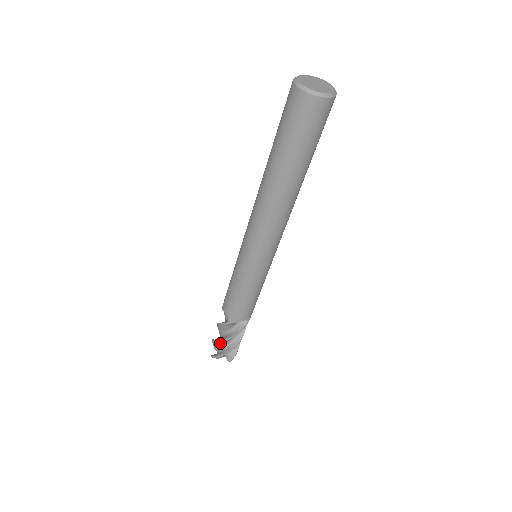
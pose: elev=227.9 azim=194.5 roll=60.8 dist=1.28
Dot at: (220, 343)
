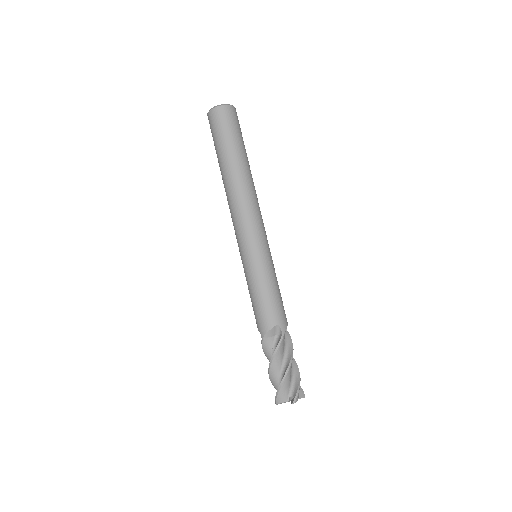
Dot at: (289, 374)
